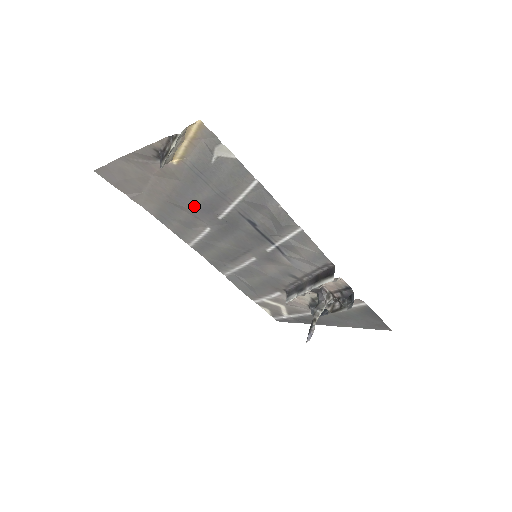
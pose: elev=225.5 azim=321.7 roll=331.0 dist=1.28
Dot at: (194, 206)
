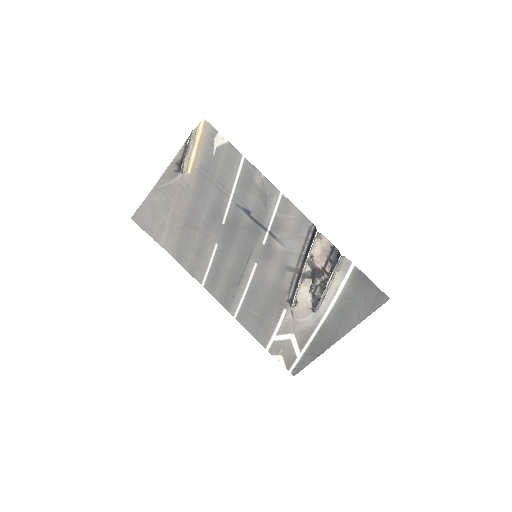
Dot at: (204, 218)
